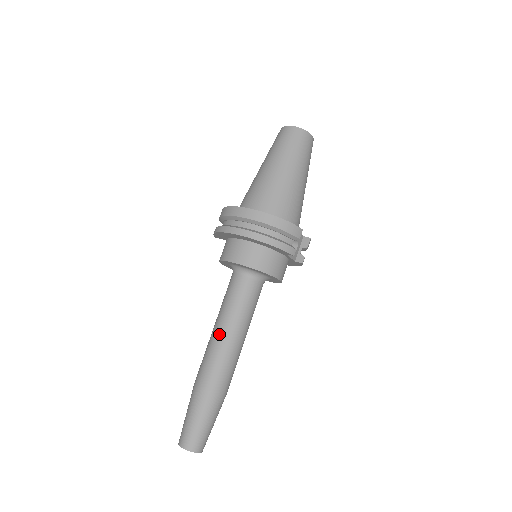
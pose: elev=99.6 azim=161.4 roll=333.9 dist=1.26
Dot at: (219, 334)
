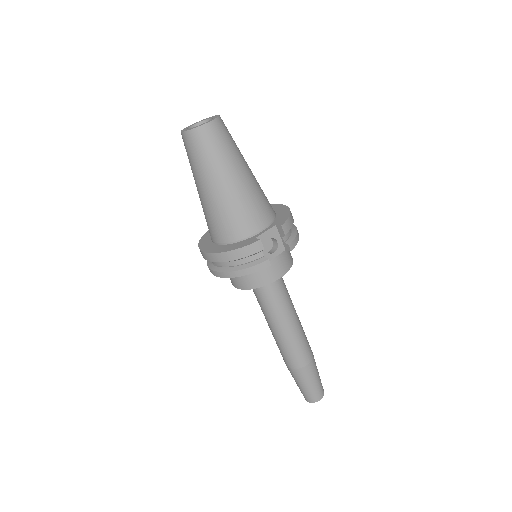
Dot at: (272, 331)
